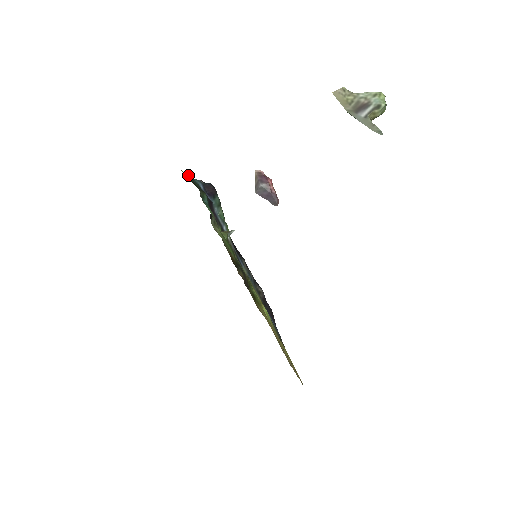
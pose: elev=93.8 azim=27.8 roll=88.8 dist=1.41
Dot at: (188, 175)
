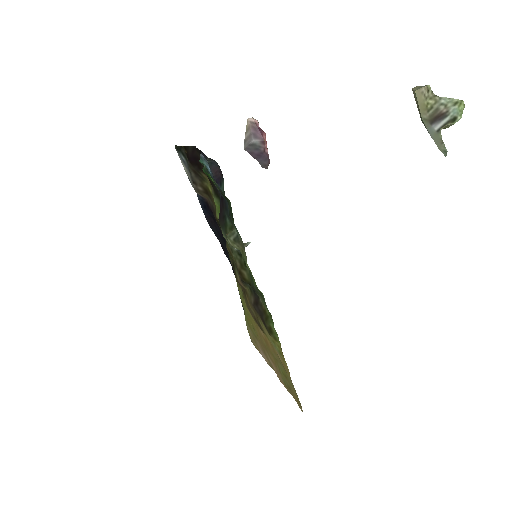
Dot at: occluded
